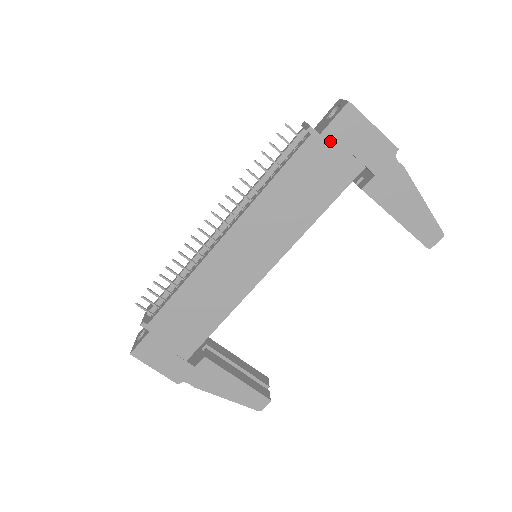
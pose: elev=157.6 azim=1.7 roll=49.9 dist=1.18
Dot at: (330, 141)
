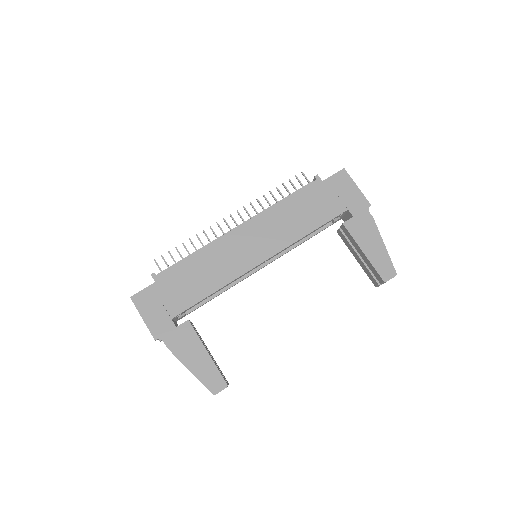
Dot at: (328, 187)
